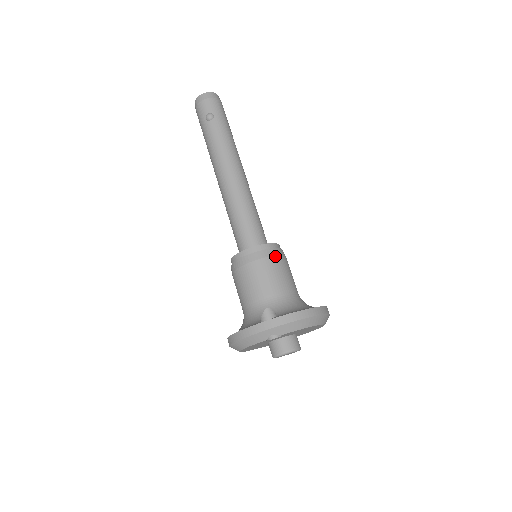
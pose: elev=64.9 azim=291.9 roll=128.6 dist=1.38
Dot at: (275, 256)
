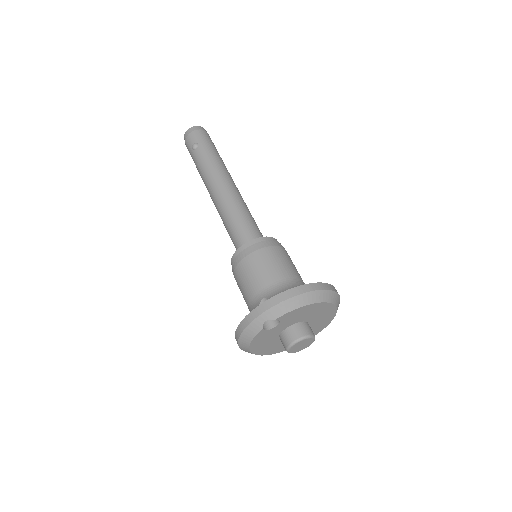
Dot at: (266, 247)
